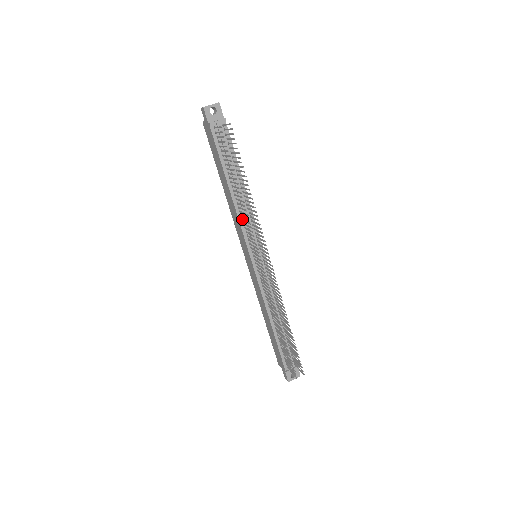
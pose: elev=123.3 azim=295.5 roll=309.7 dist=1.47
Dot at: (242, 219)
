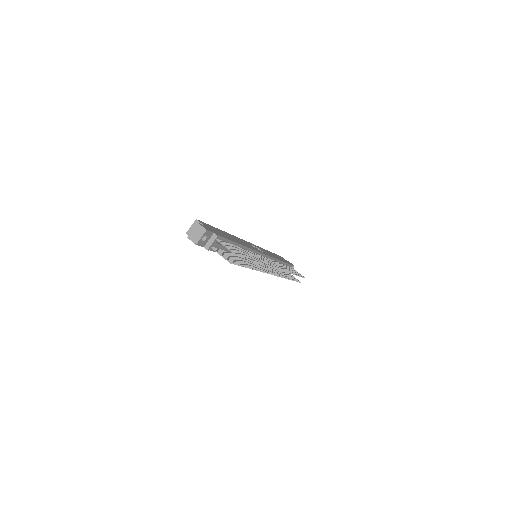
Dot at: occluded
